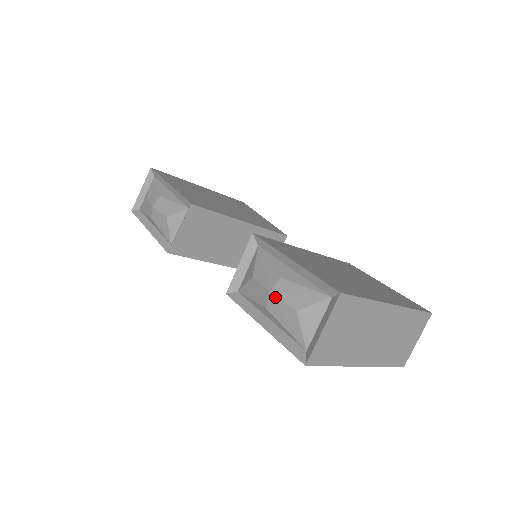
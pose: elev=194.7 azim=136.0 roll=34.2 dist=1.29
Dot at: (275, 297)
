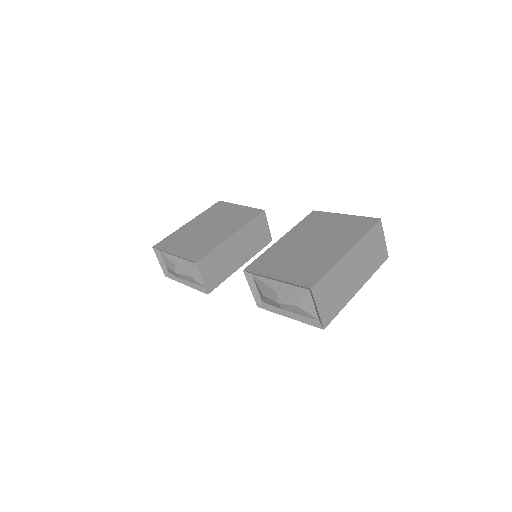
Dot at: (282, 304)
